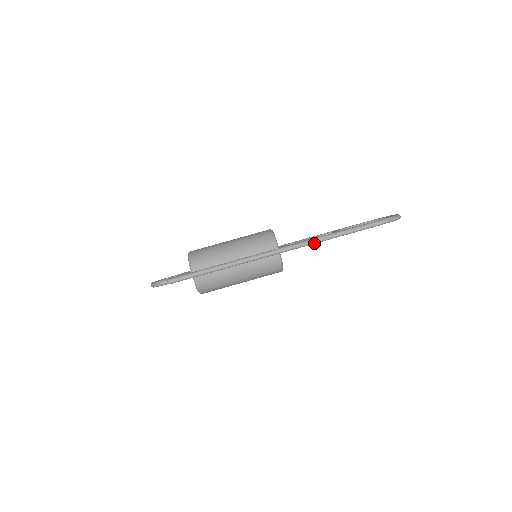
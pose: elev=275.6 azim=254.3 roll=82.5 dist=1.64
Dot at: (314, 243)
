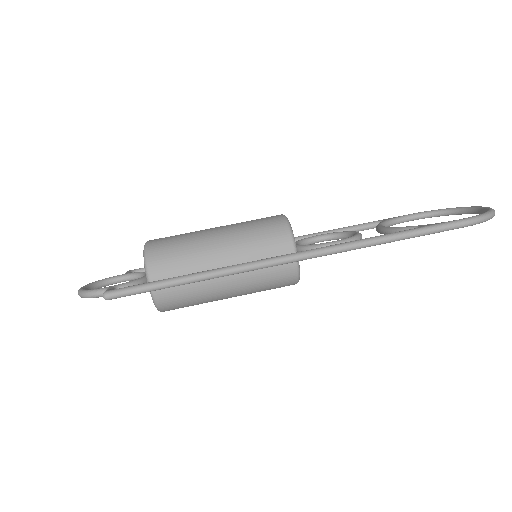
Dot at: (359, 248)
